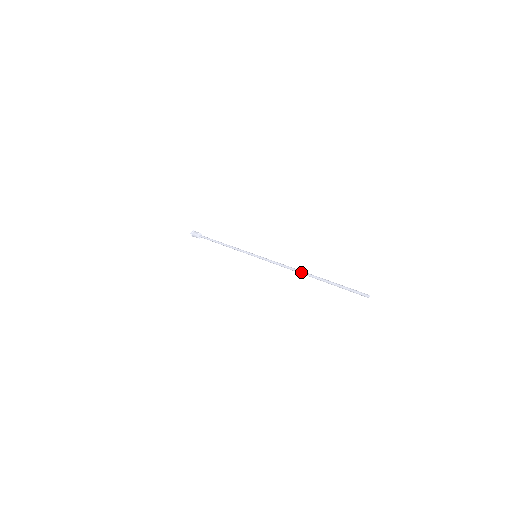
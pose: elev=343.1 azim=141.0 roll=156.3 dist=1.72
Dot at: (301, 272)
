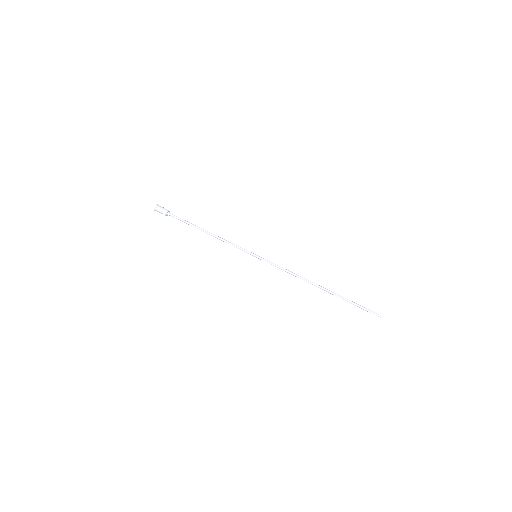
Dot at: occluded
